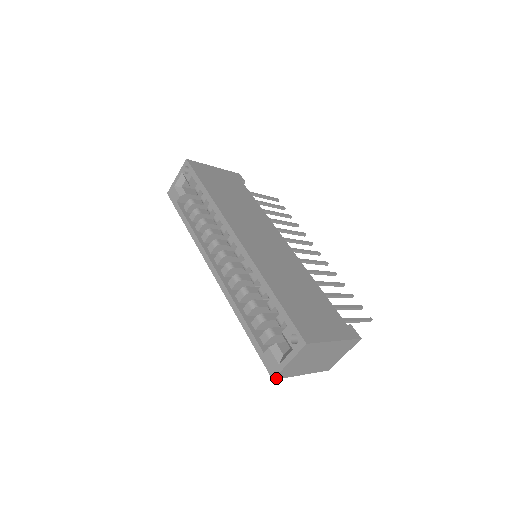
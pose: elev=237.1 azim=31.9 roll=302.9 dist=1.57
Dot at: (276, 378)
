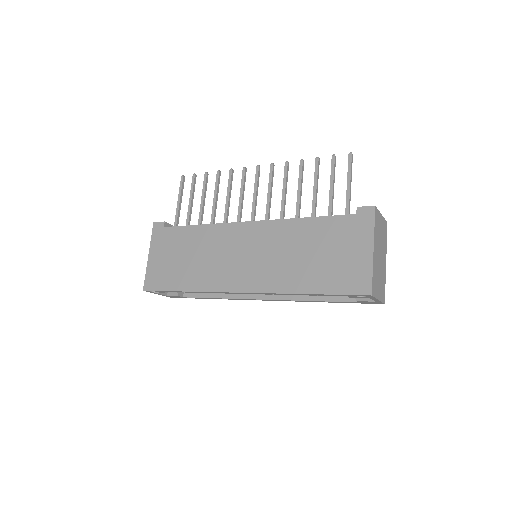
Dot at: (384, 301)
